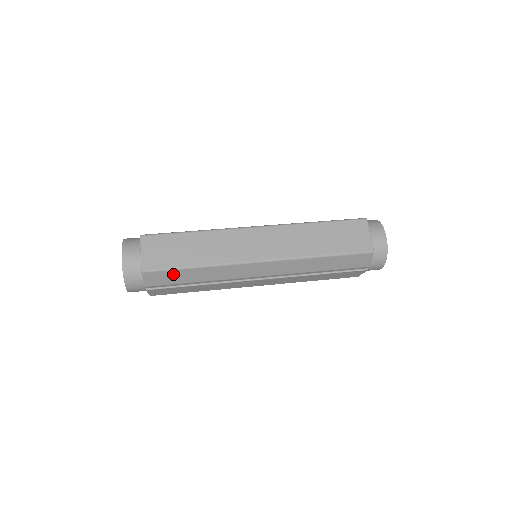
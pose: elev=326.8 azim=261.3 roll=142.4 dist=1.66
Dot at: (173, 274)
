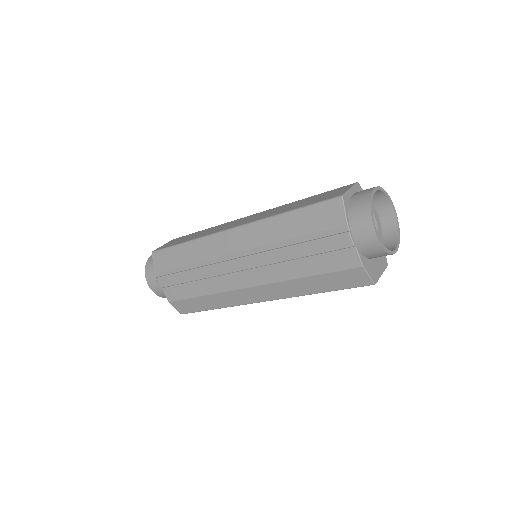
Dot at: (170, 254)
